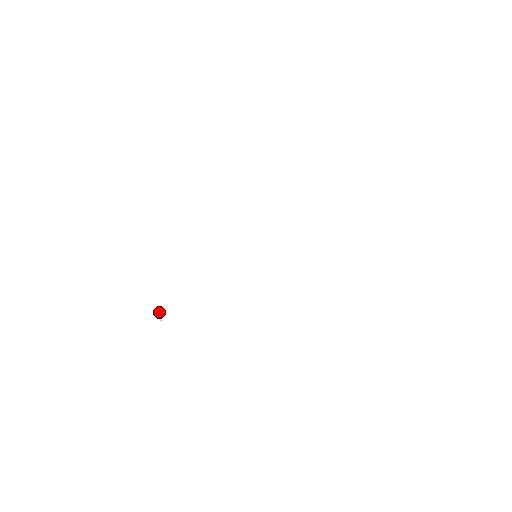
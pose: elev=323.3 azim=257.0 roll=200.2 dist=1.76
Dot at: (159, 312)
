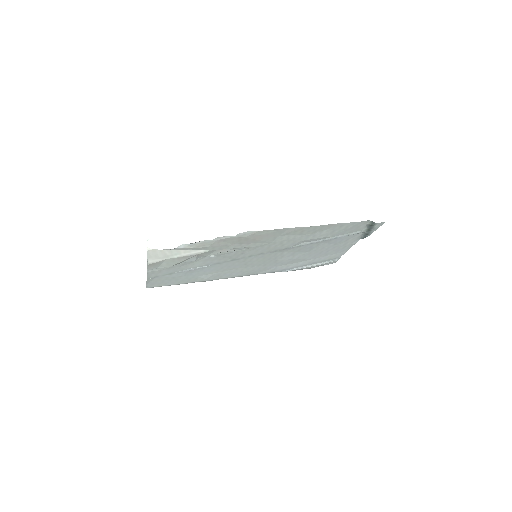
Dot at: (147, 240)
